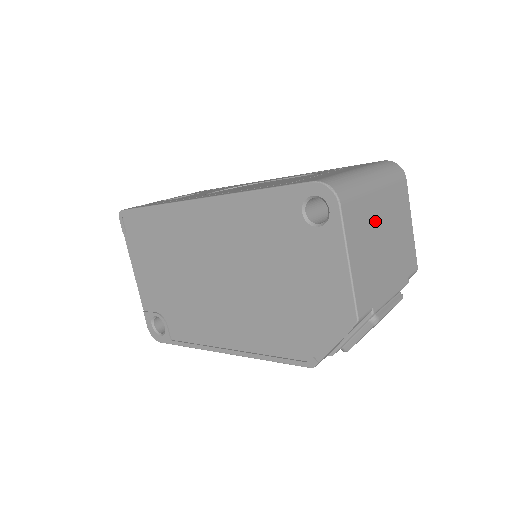
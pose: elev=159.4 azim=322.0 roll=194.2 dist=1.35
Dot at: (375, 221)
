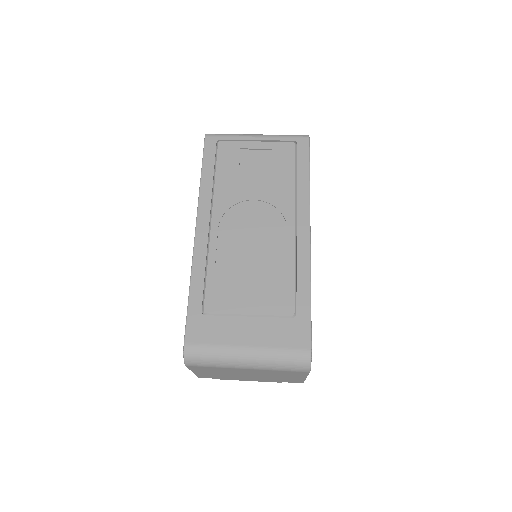
Dot at: (237, 372)
